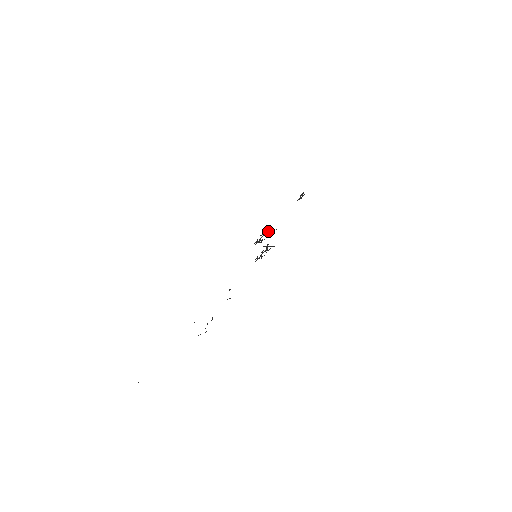
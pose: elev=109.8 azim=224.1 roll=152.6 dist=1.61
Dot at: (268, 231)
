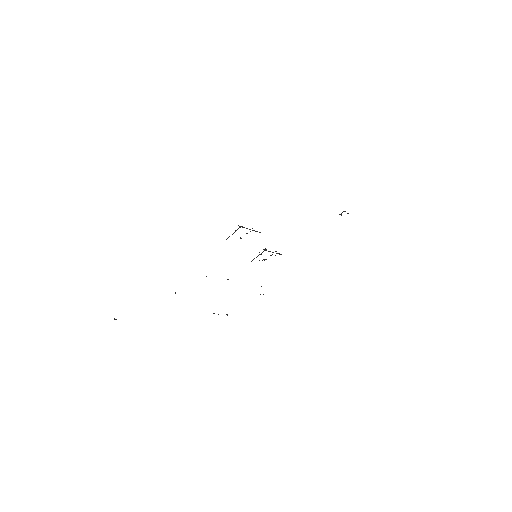
Dot at: occluded
